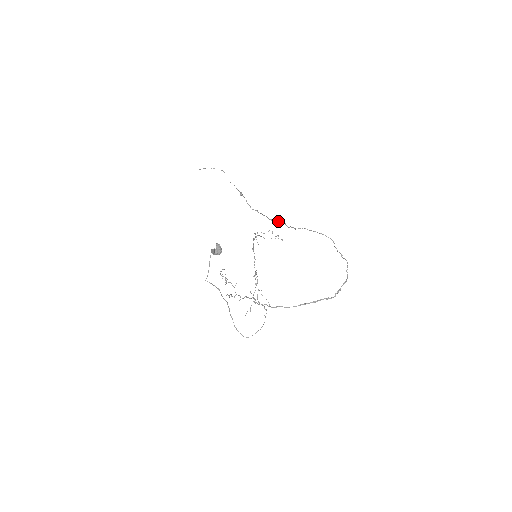
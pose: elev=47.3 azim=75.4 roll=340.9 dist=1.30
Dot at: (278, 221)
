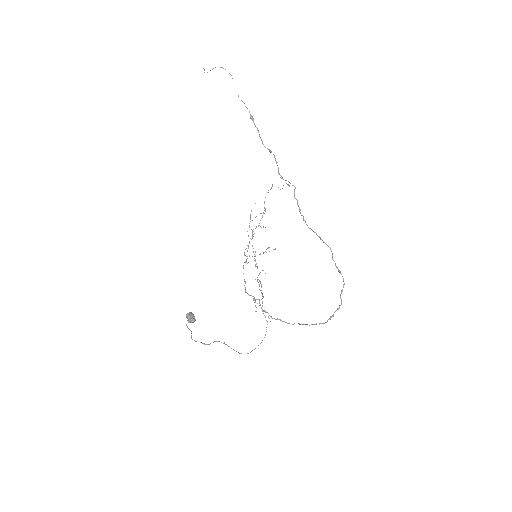
Dot at: (288, 181)
